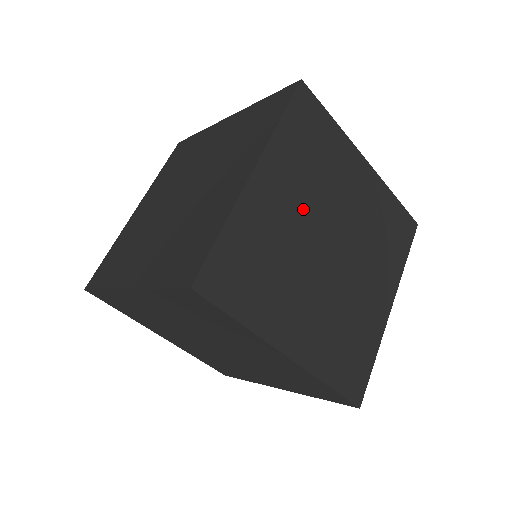
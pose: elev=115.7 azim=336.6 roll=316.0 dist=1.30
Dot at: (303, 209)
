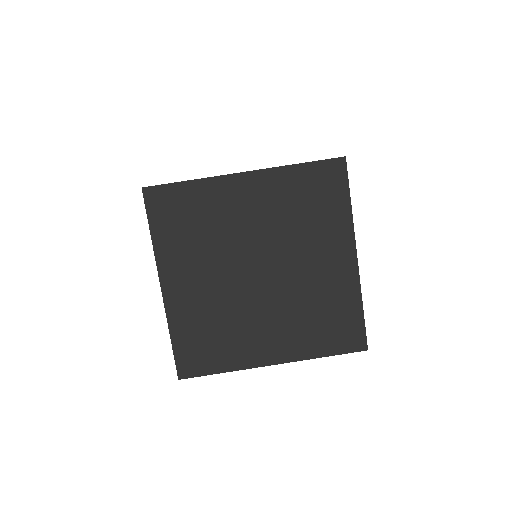
Dot at: occluded
